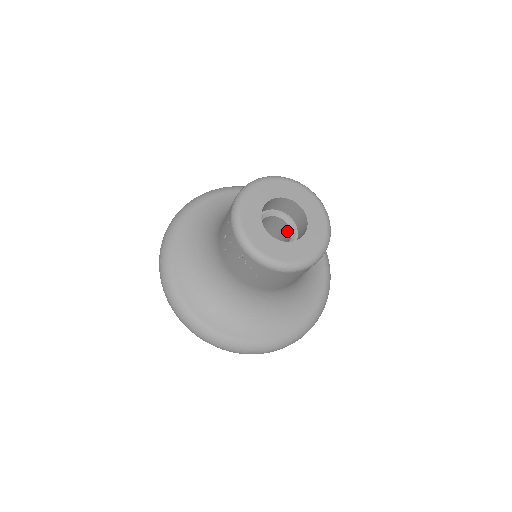
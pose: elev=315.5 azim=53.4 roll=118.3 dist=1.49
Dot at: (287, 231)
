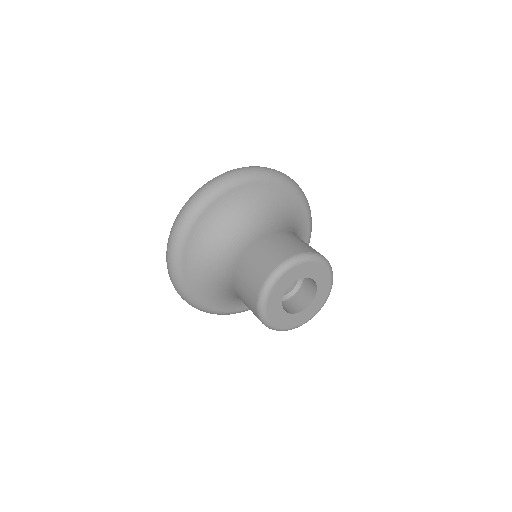
Dot at: occluded
